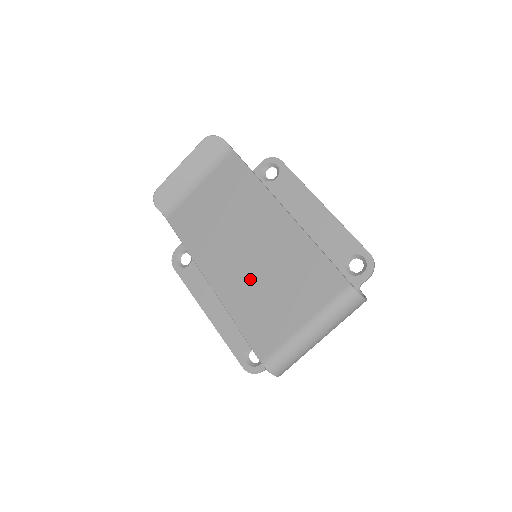
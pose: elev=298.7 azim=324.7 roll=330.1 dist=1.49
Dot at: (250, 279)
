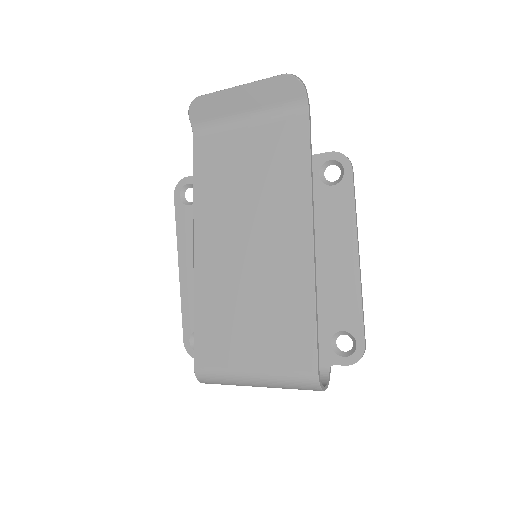
Dot at: (233, 281)
